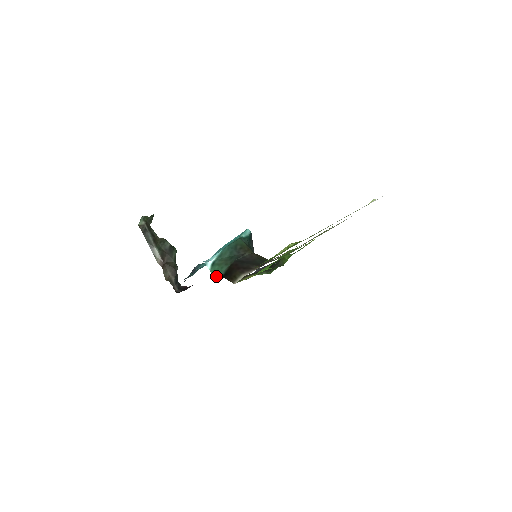
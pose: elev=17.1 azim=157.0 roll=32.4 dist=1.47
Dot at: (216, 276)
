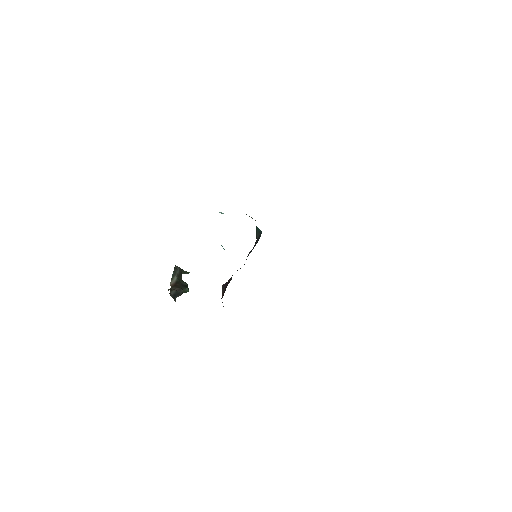
Dot at: occluded
